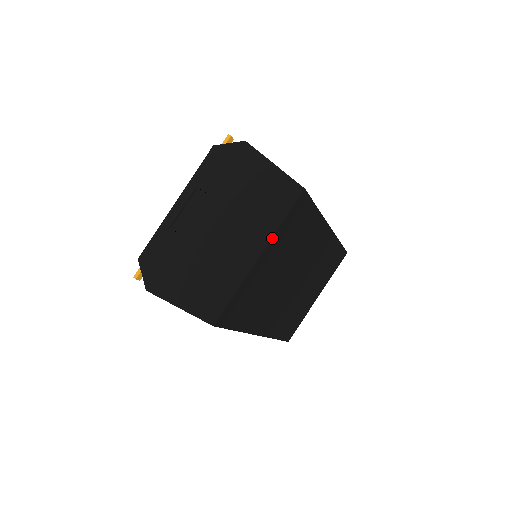
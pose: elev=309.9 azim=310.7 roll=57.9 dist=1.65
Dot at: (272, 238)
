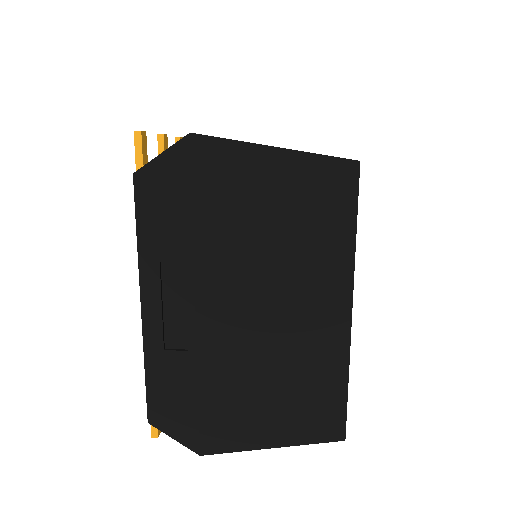
Dot at: (353, 271)
